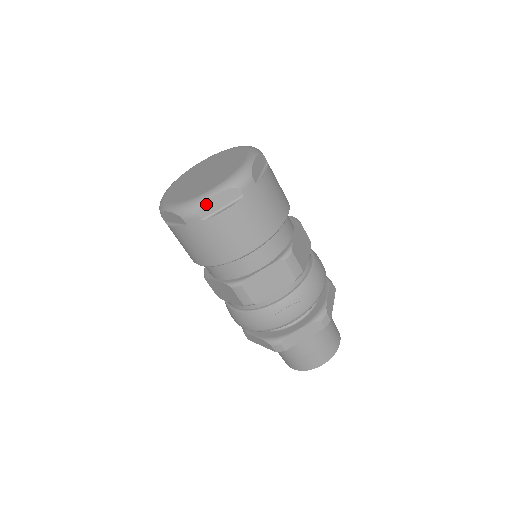
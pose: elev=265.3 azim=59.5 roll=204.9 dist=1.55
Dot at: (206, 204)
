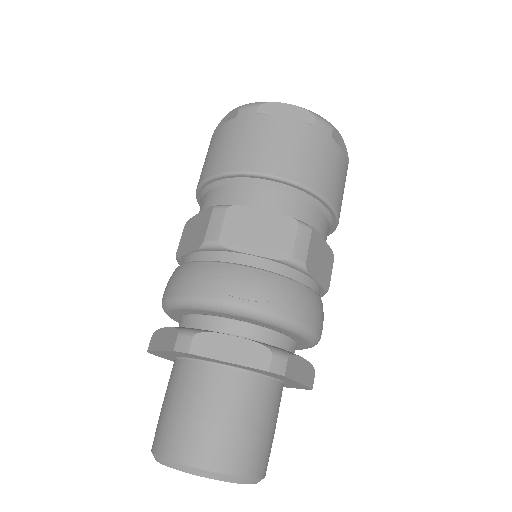
Dot at: (274, 105)
